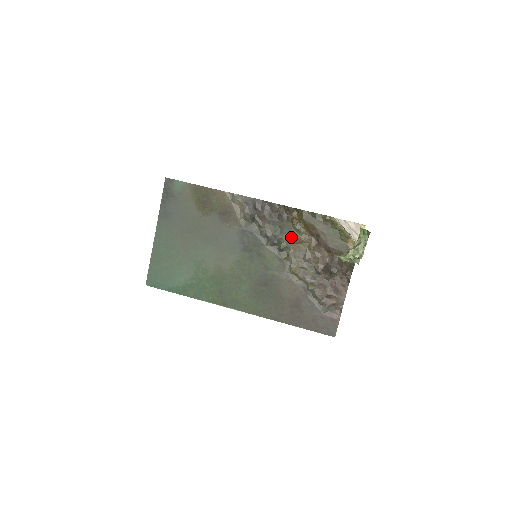
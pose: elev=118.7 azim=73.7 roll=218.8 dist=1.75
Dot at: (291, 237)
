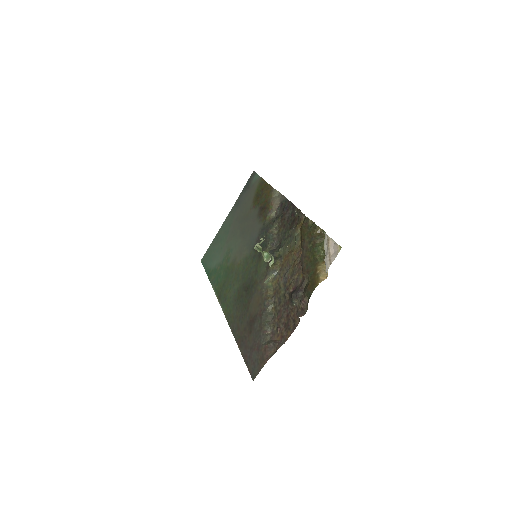
Dot at: (289, 247)
